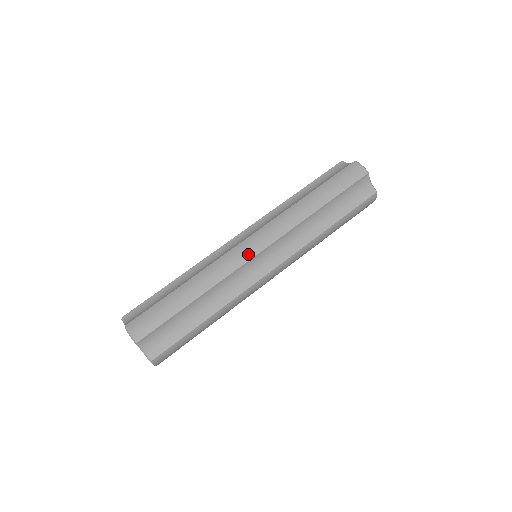
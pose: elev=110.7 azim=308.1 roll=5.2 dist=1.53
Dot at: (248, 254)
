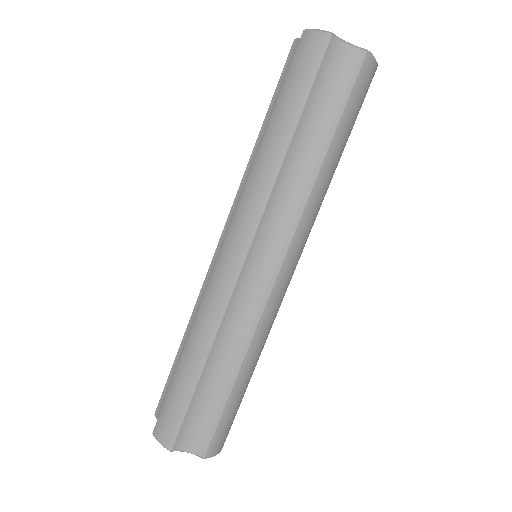
Dot at: (231, 273)
